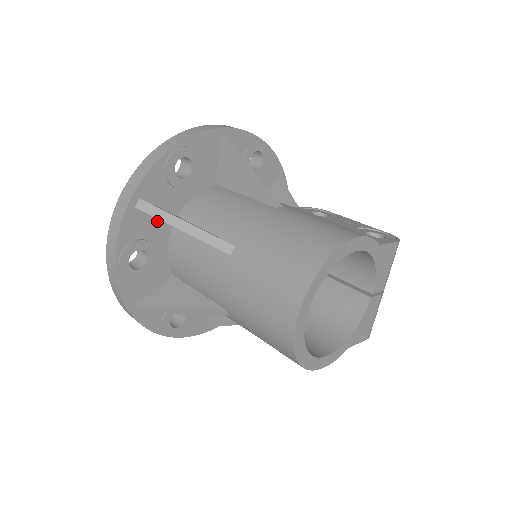
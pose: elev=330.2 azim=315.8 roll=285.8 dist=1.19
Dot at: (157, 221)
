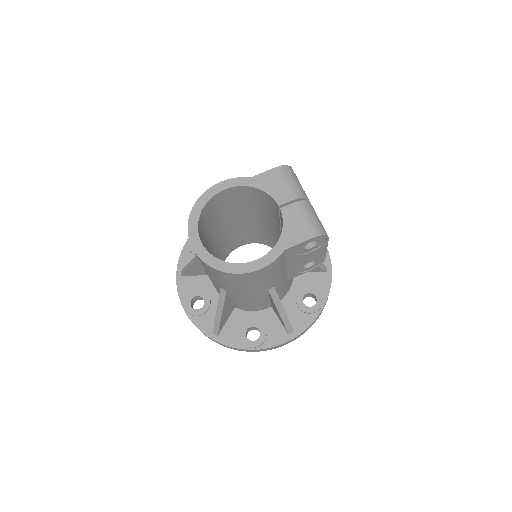
Dot at: (200, 278)
